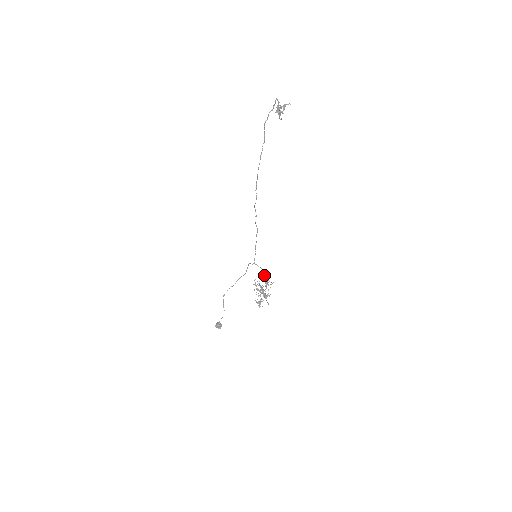
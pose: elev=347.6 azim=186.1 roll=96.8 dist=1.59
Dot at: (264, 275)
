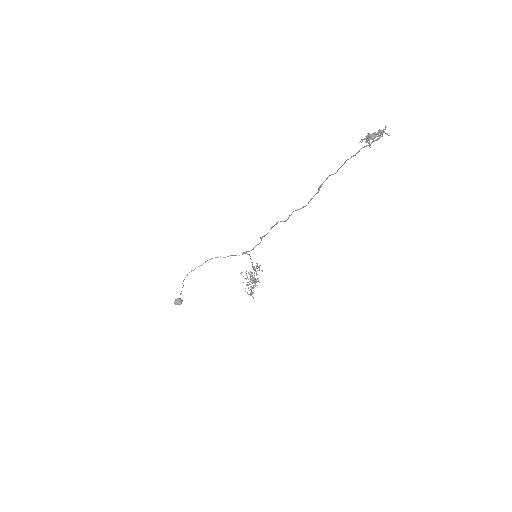
Dot at: occluded
